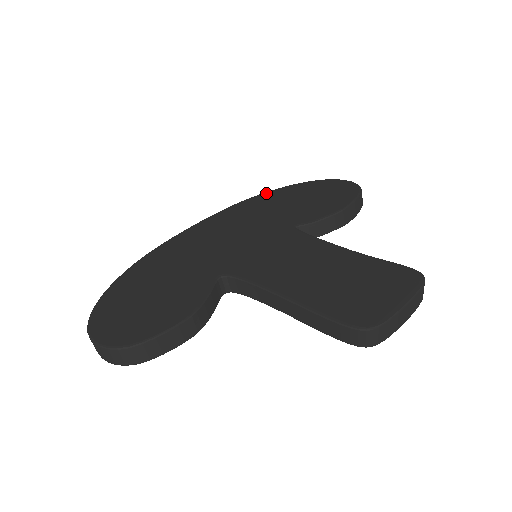
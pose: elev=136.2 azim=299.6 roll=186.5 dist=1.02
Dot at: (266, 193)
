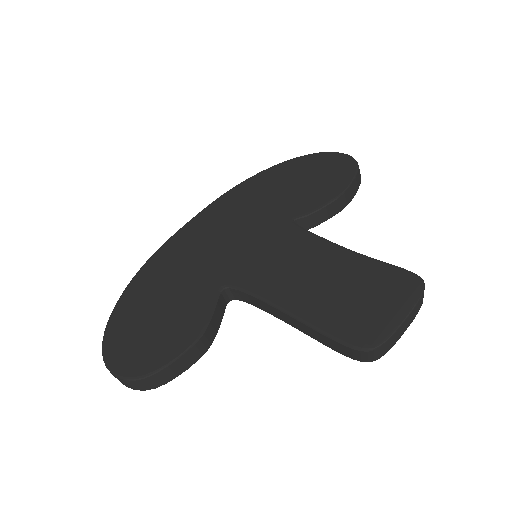
Dot at: (260, 174)
